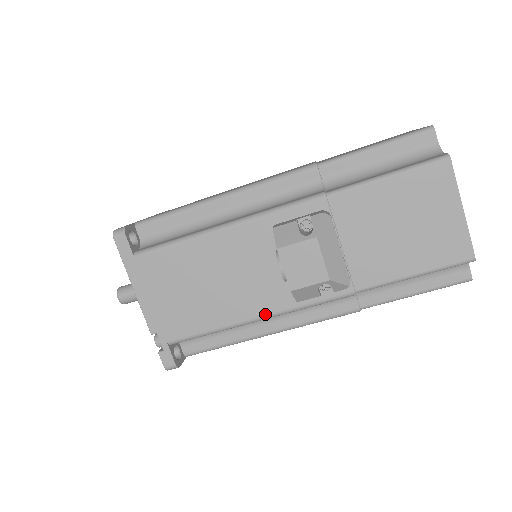
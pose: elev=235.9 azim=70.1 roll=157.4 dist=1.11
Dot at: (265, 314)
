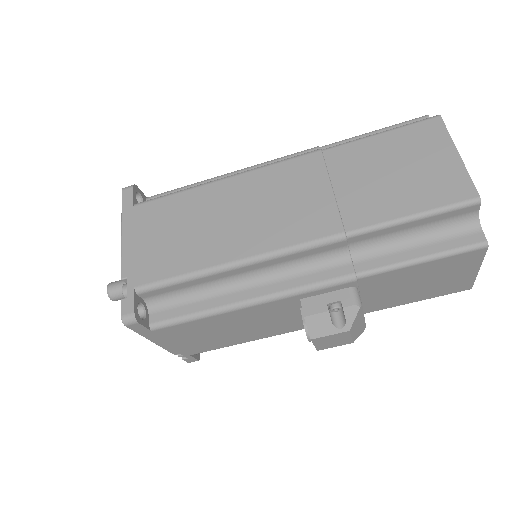
Dot at: occluded
